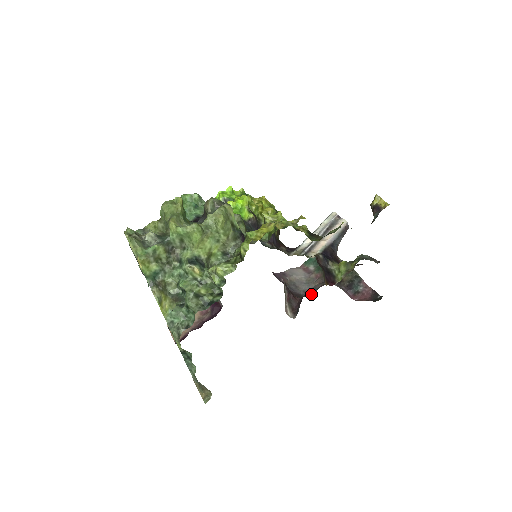
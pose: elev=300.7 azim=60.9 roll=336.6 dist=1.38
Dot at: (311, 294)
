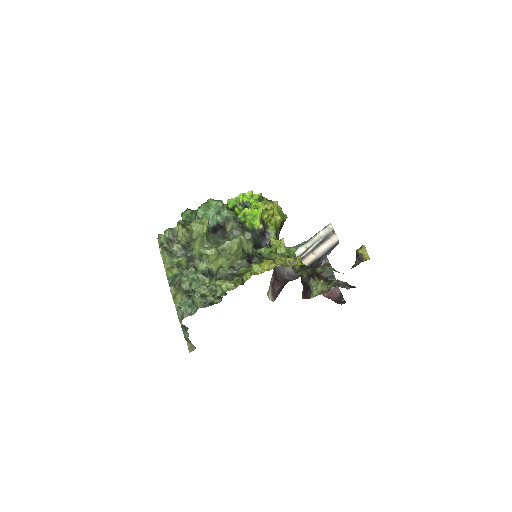
Dot at: (292, 278)
